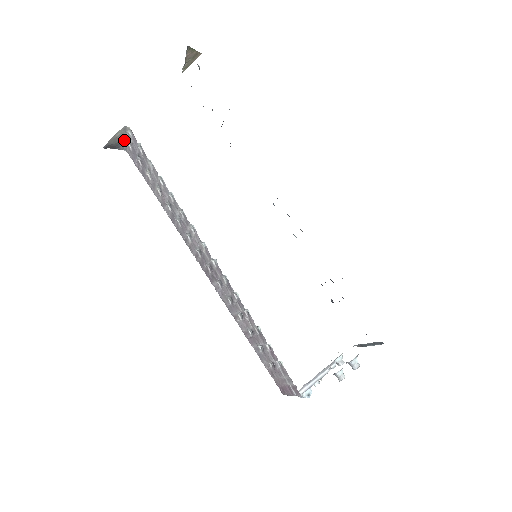
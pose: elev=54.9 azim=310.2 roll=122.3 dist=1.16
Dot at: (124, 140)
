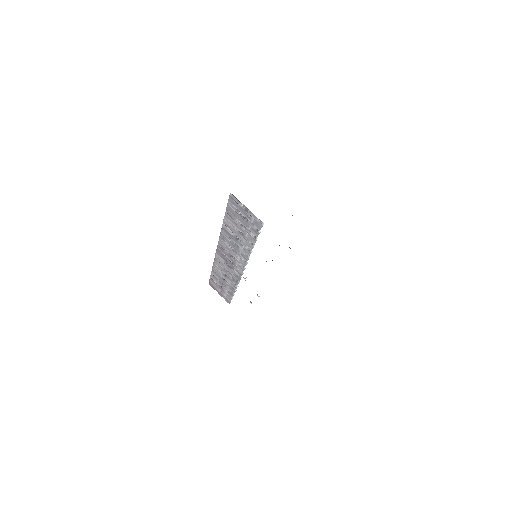
Dot at: occluded
